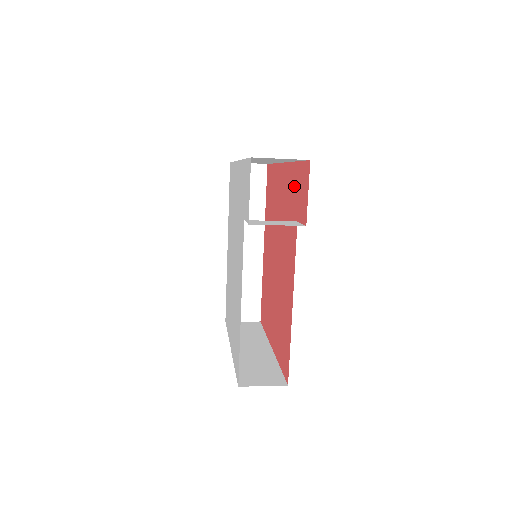
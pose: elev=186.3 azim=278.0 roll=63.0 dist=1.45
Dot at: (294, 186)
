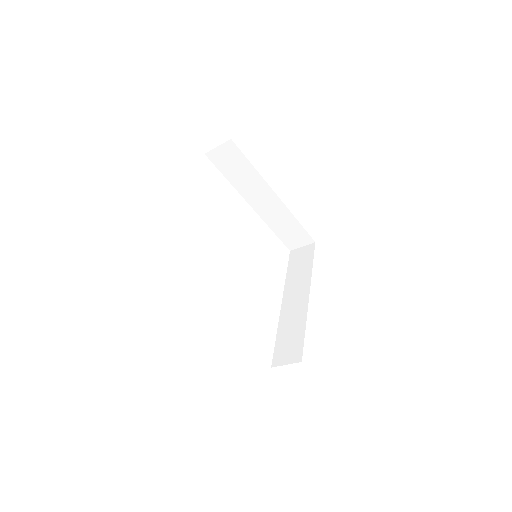
Dot at: occluded
